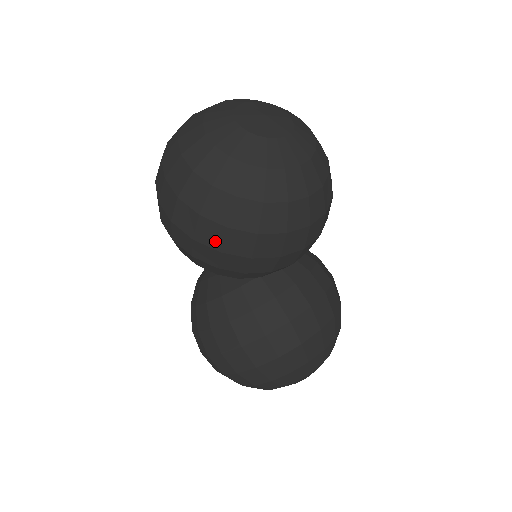
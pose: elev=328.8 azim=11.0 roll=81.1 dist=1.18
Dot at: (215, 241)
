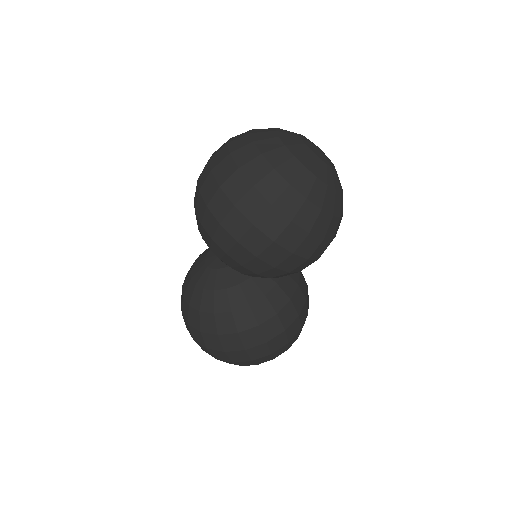
Dot at: (309, 252)
